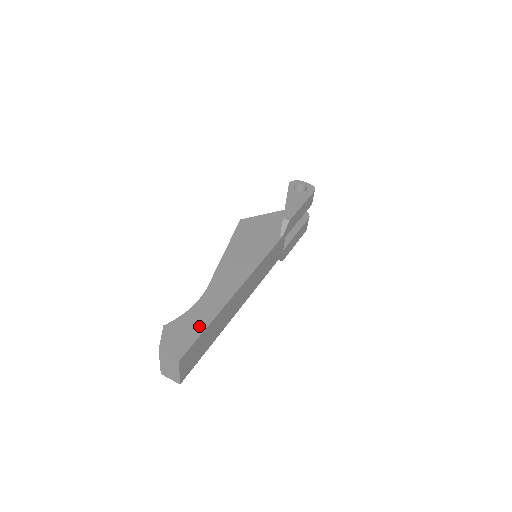
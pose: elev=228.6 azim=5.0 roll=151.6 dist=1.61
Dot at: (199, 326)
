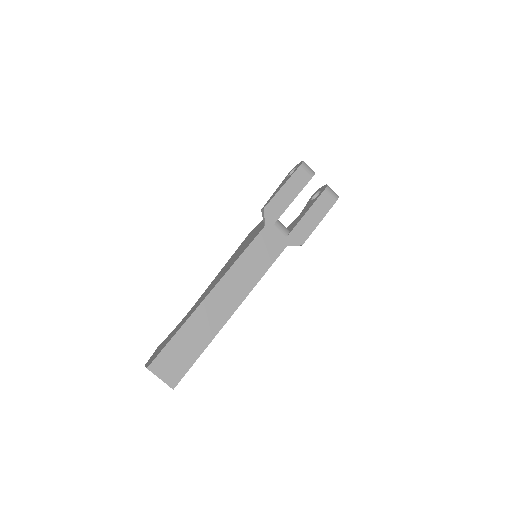
Dot at: (172, 336)
